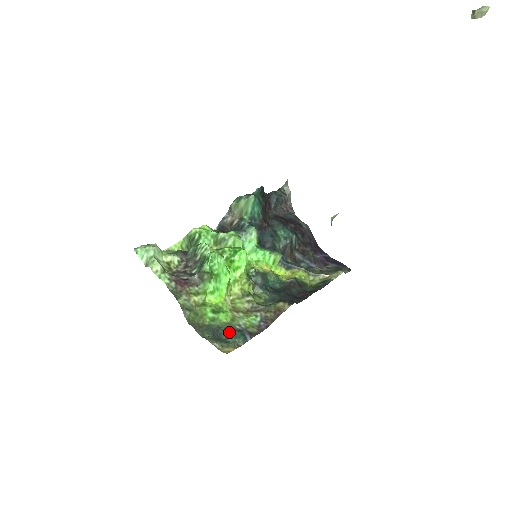
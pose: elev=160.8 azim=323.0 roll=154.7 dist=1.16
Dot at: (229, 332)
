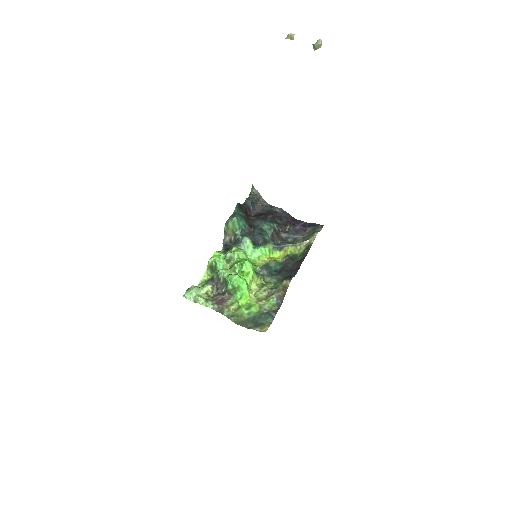
Dot at: (261, 317)
